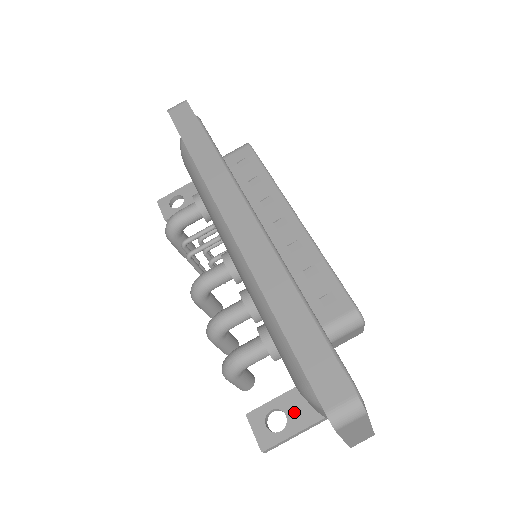
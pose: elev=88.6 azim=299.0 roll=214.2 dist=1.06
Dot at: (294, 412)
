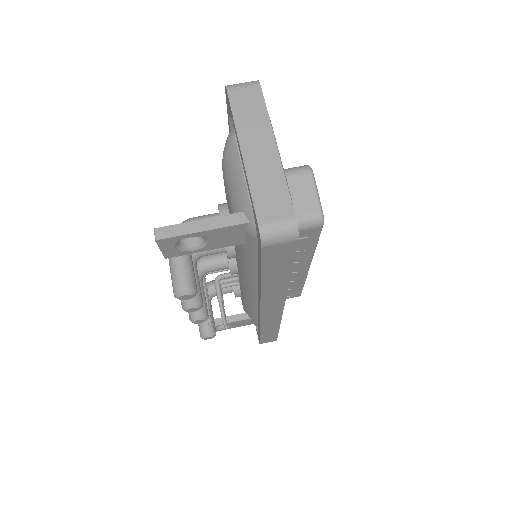
Dot at: occluded
